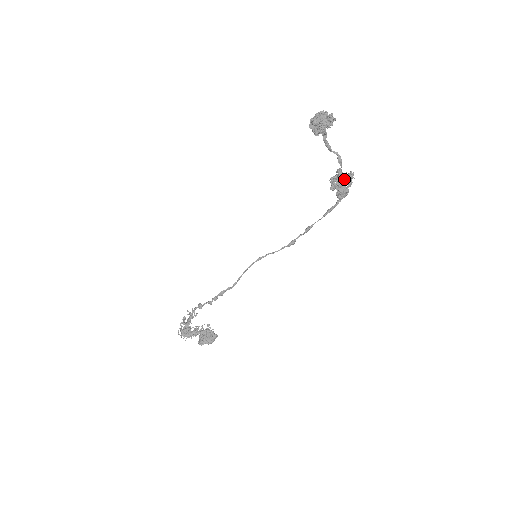
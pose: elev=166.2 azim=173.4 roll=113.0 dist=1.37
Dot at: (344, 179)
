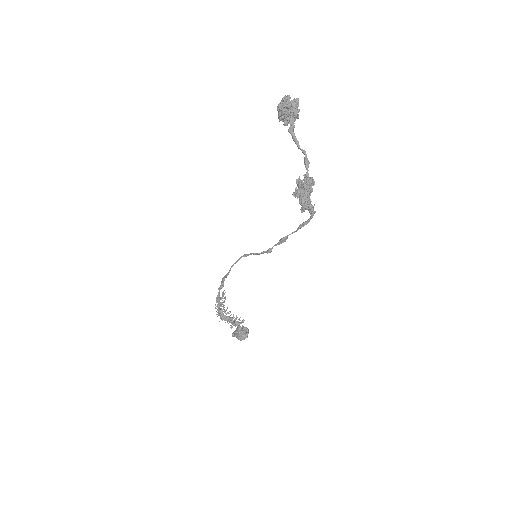
Dot at: (298, 184)
